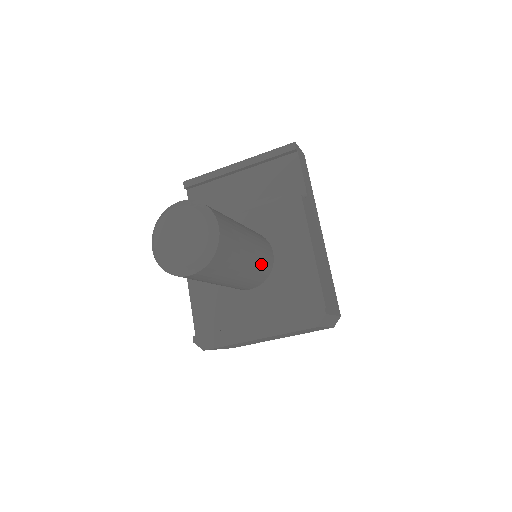
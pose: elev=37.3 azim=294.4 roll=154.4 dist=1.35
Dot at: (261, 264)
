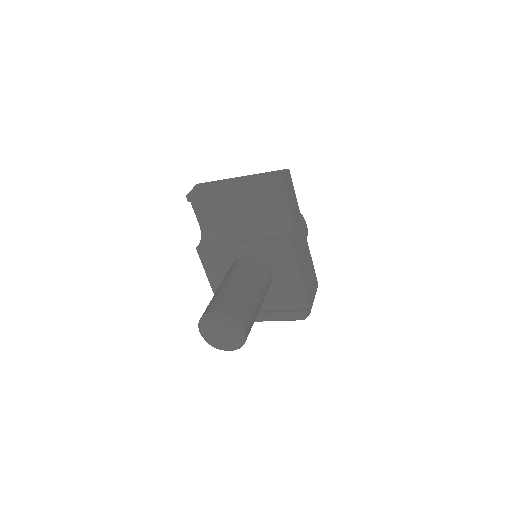
Dot at: occluded
